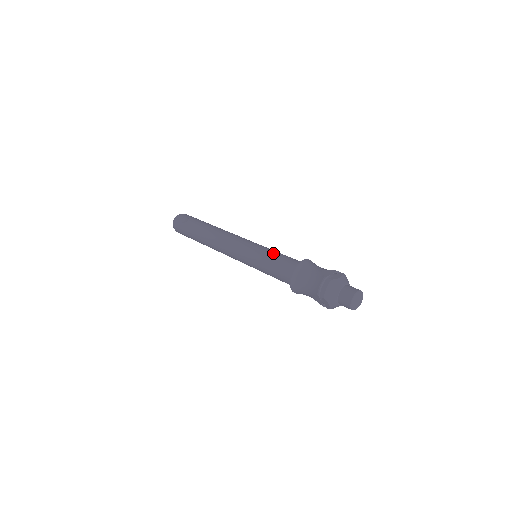
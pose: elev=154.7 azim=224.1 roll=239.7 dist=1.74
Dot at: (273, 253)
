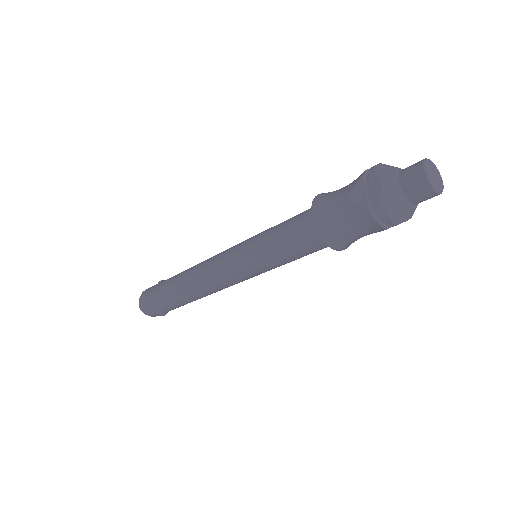
Dot at: occluded
